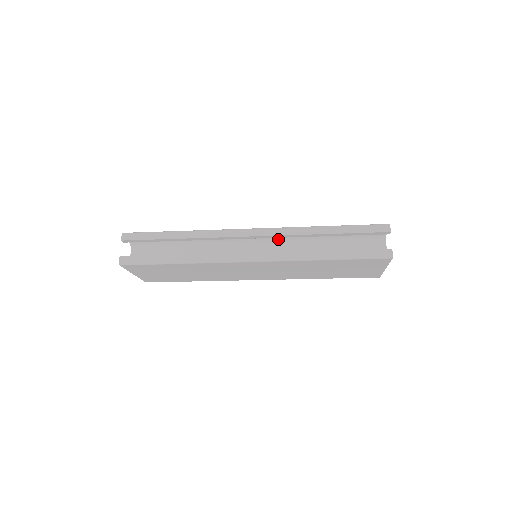
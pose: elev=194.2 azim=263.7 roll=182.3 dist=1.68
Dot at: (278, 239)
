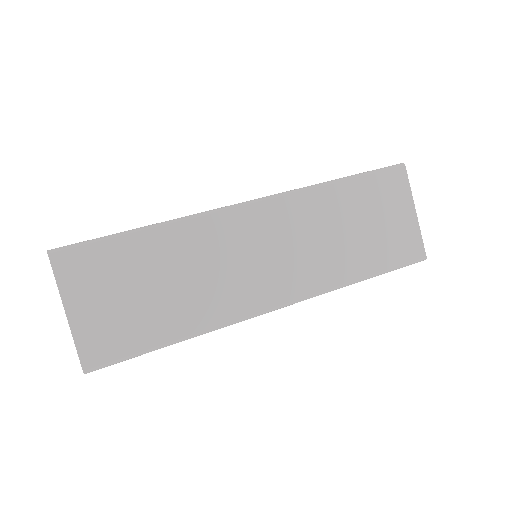
Dot at: (298, 269)
